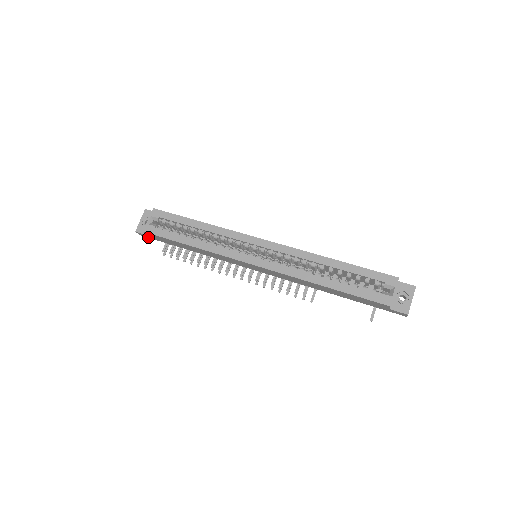
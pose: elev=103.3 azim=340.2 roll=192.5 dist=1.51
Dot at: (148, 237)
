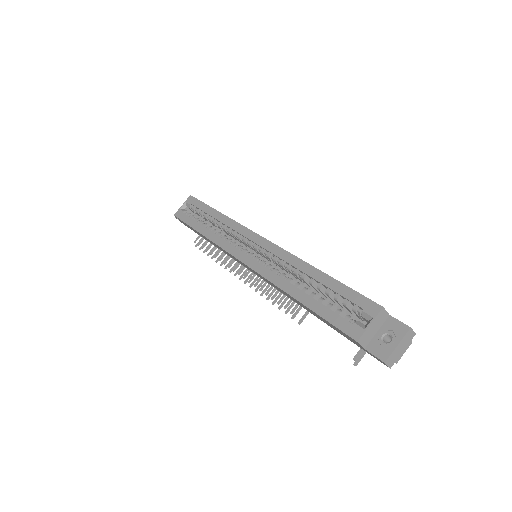
Dot at: (185, 225)
